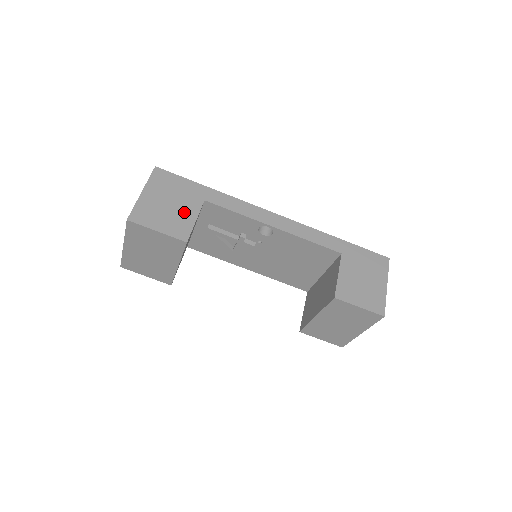
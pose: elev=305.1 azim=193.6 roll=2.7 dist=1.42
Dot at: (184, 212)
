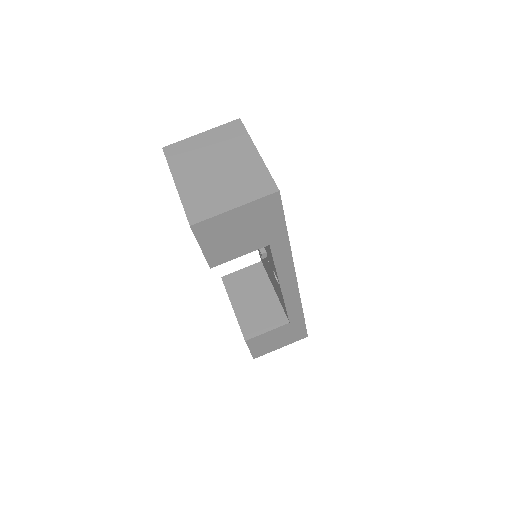
Dot at: (241, 245)
